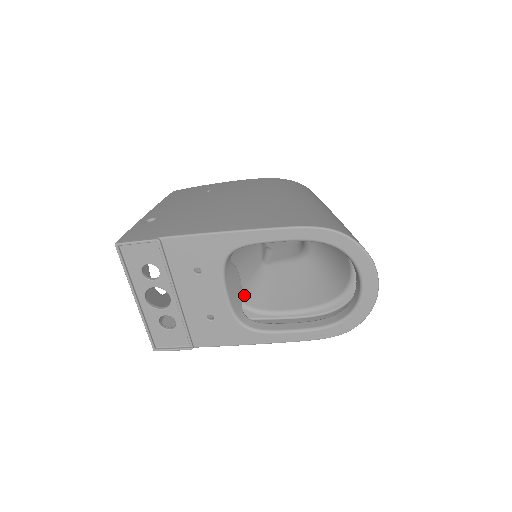
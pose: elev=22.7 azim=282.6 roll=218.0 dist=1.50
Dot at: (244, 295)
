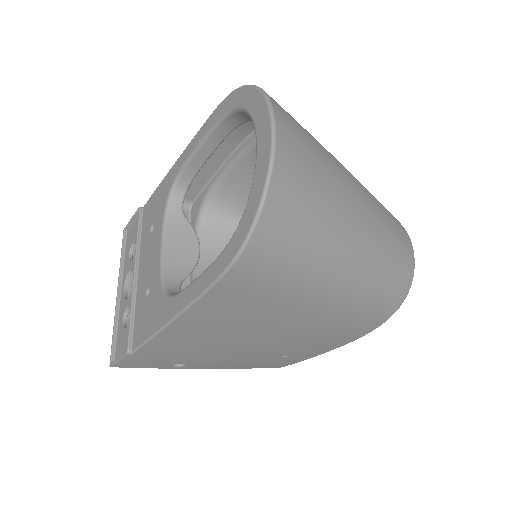
Dot at: occluded
